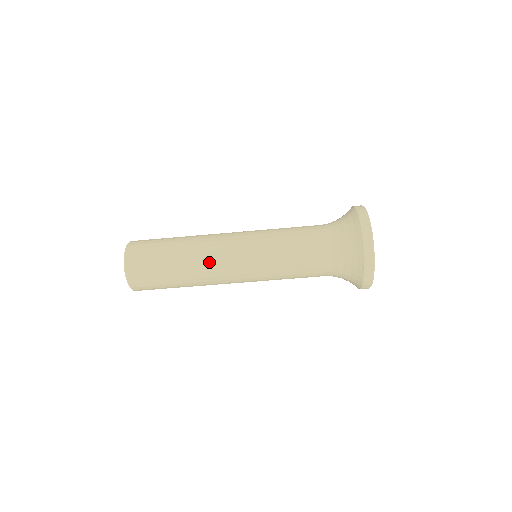
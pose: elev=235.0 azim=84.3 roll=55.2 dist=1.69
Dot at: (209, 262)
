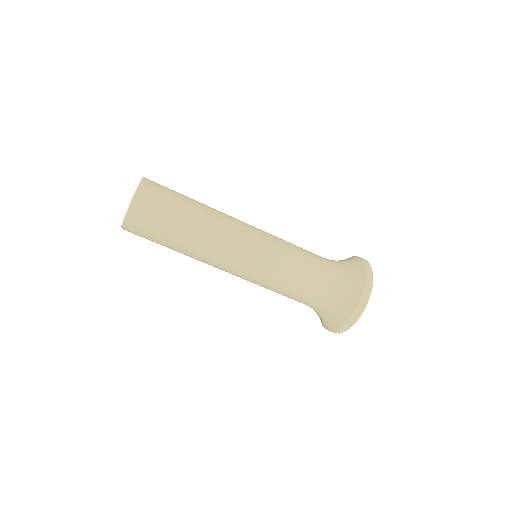
Dot at: (210, 258)
